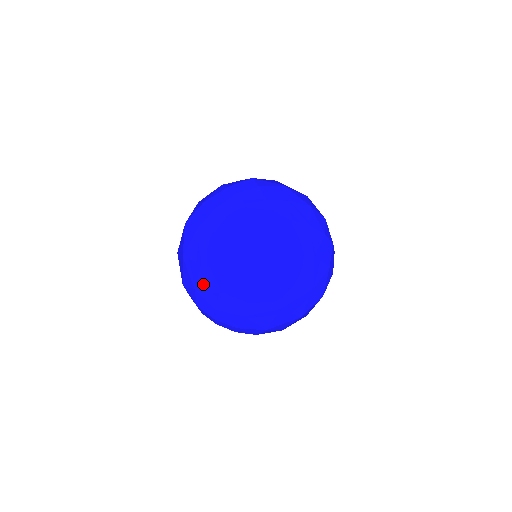
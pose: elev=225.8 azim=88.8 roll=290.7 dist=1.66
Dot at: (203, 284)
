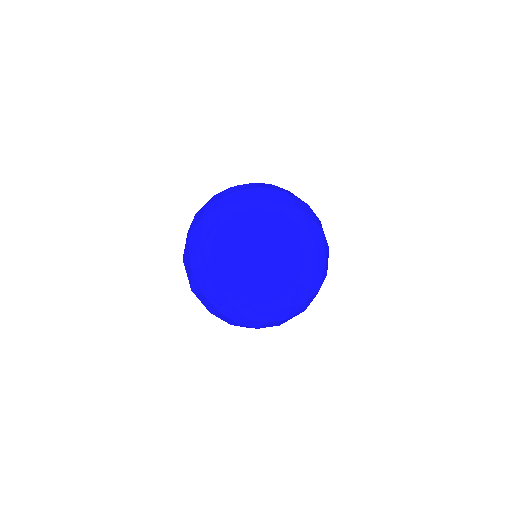
Dot at: occluded
